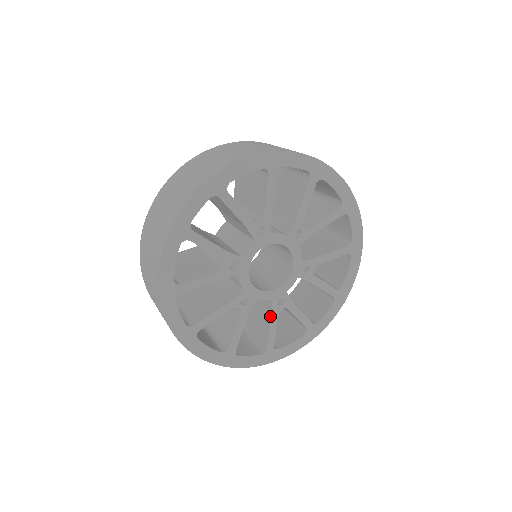
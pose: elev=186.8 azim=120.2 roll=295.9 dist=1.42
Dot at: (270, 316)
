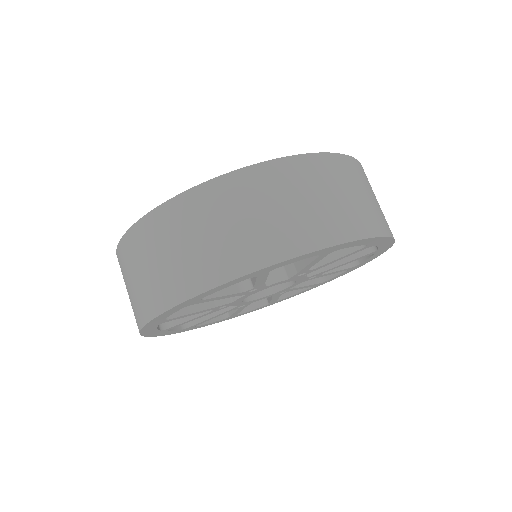
Dot at: (271, 297)
